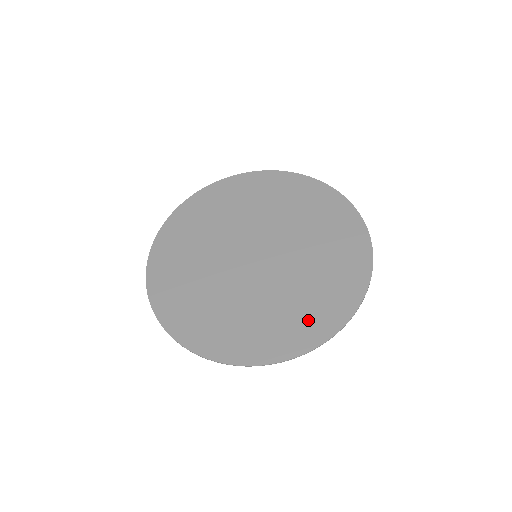
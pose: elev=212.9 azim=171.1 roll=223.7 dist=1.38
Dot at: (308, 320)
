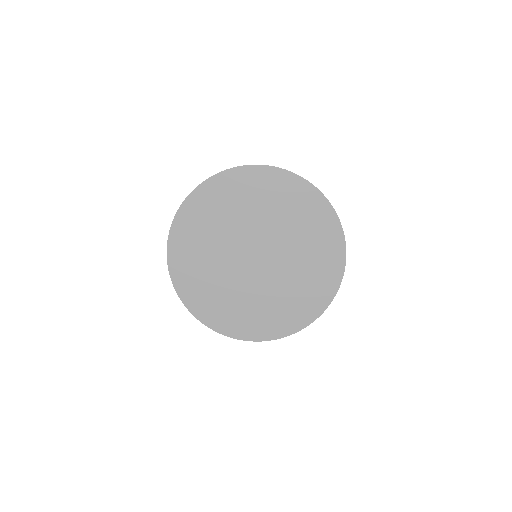
Dot at: (323, 274)
